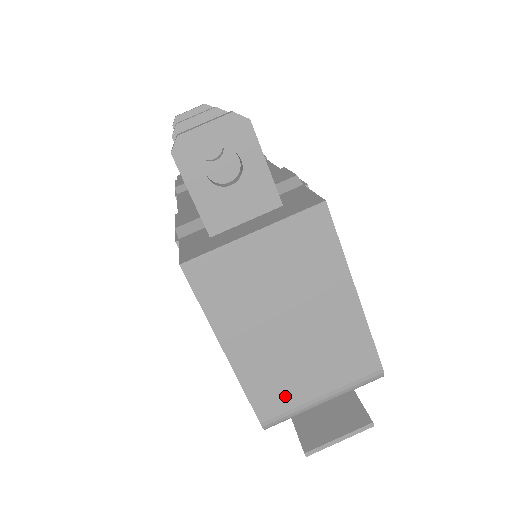
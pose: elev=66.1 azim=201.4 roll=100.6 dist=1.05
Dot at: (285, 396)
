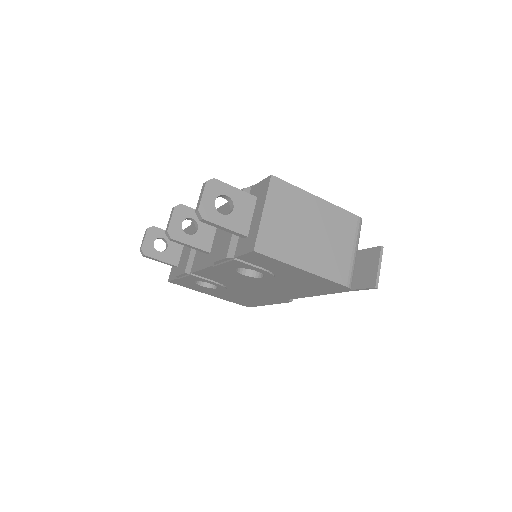
Dot at: (341, 265)
